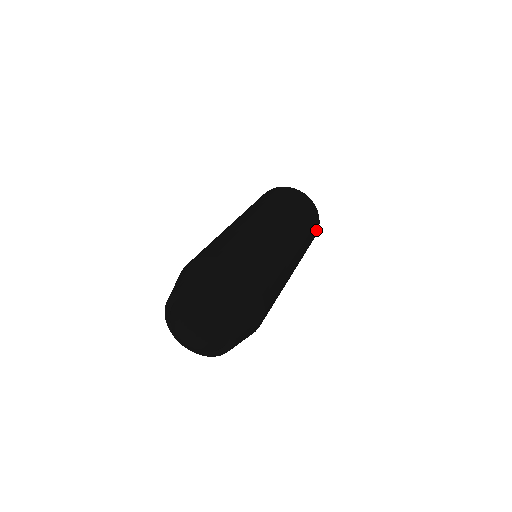
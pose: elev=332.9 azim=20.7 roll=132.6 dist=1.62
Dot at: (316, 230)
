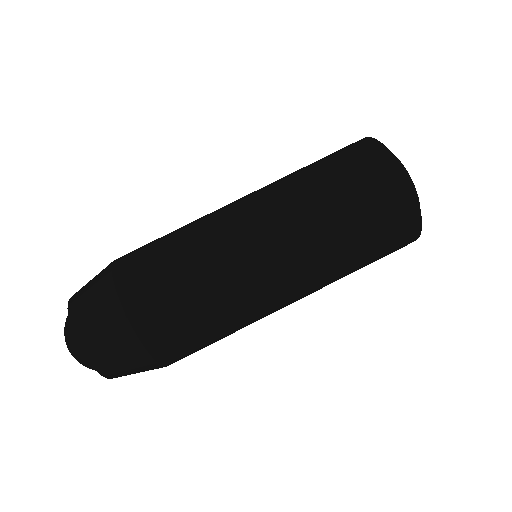
Dot at: occluded
